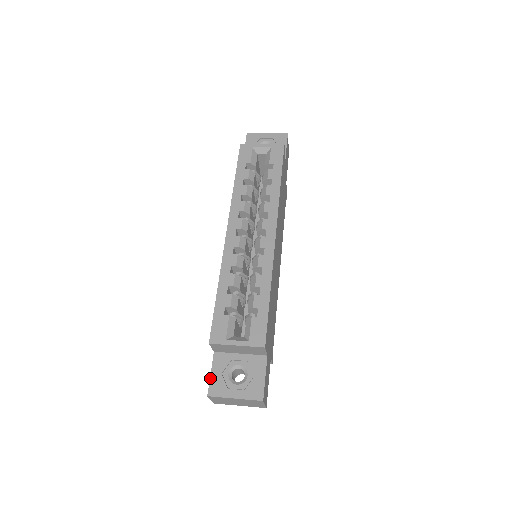
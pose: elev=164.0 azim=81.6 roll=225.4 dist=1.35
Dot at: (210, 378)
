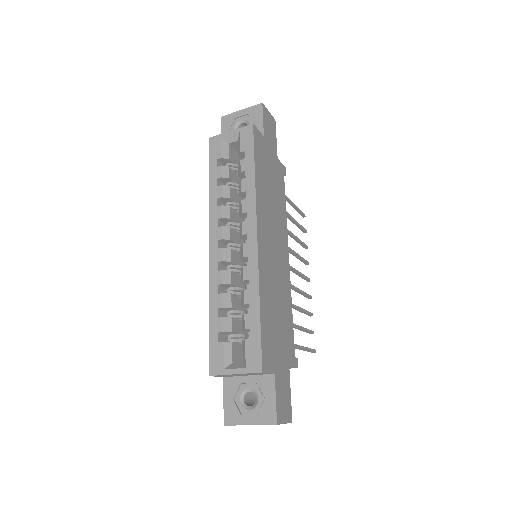
Dot at: (223, 406)
